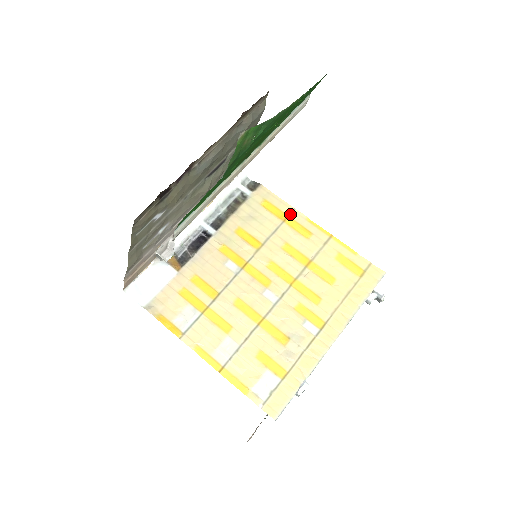
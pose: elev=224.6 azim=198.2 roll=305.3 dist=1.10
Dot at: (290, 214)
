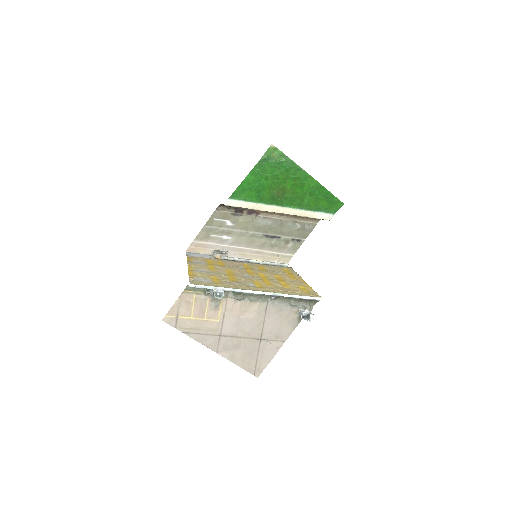
Dot at: (294, 274)
